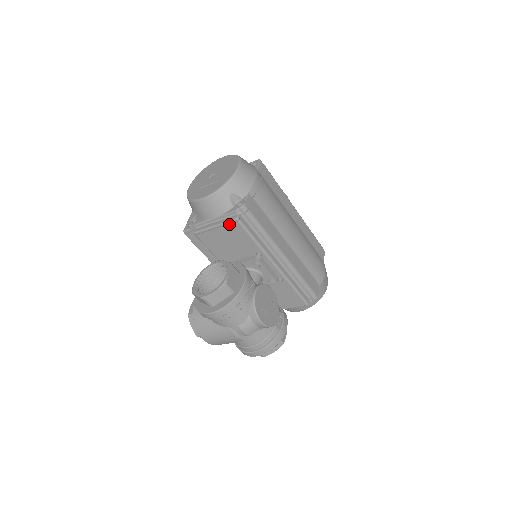
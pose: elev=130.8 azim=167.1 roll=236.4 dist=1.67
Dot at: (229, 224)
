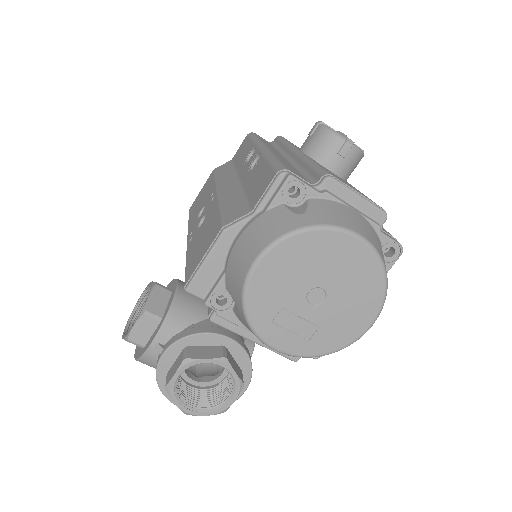
Dot at: (278, 352)
